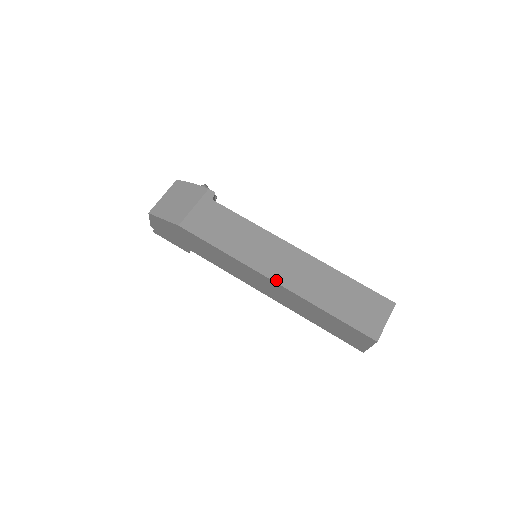
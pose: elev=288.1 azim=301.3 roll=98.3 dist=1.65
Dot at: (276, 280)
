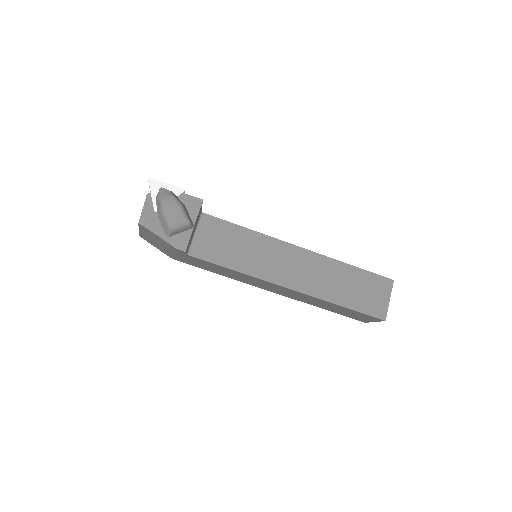
Dot at: (274, 292)
